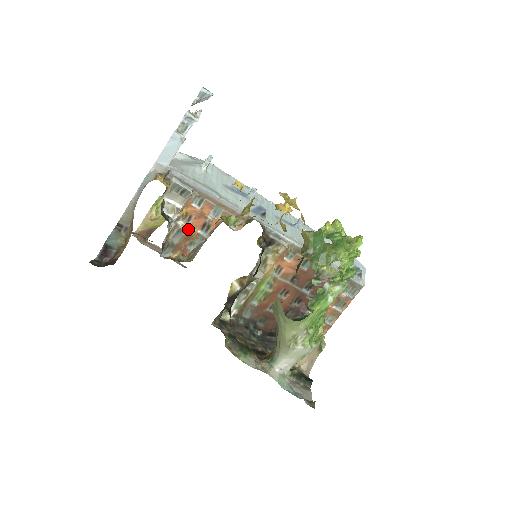
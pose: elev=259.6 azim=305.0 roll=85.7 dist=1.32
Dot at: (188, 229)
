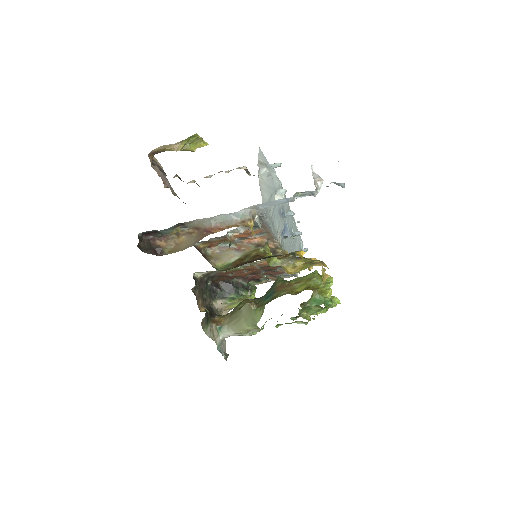
Dot at: (230, 237)
